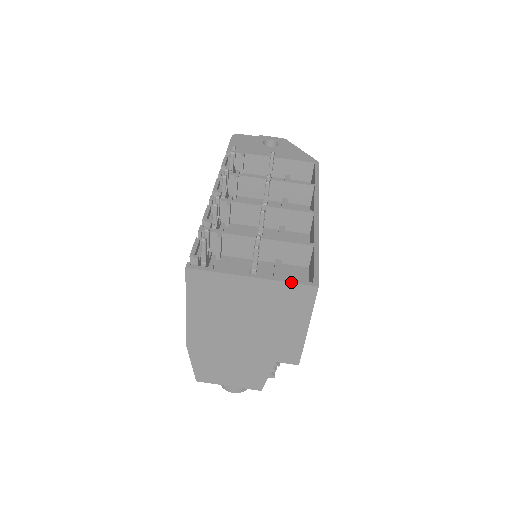
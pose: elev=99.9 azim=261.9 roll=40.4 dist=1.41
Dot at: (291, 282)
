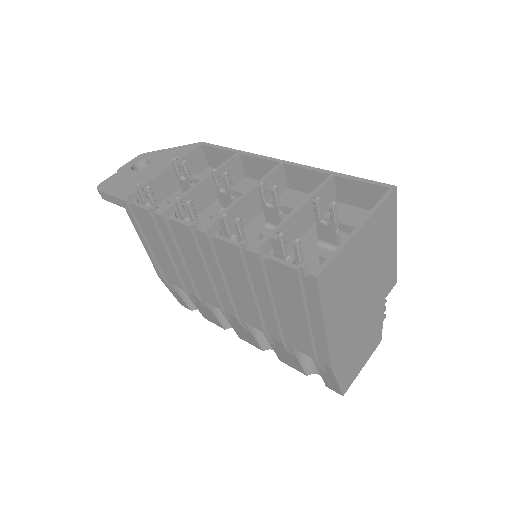
Dot at: (382, 202)
